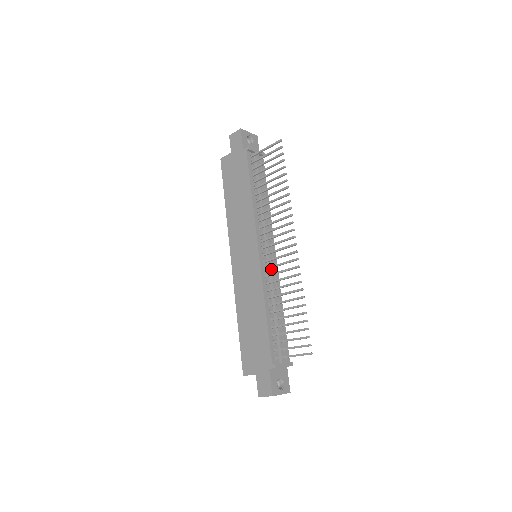
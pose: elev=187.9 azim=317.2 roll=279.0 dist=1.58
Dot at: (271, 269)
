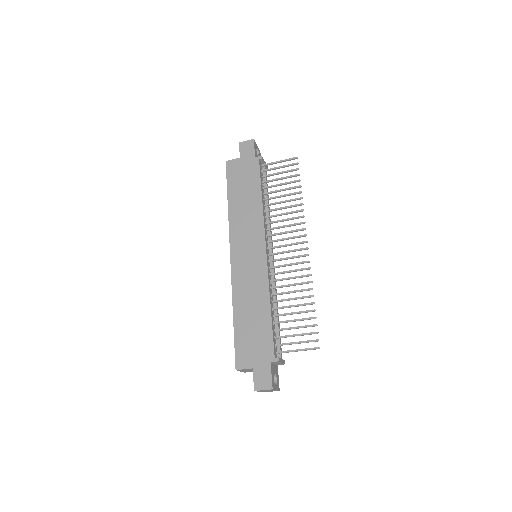
Dot at: (274, 269)
